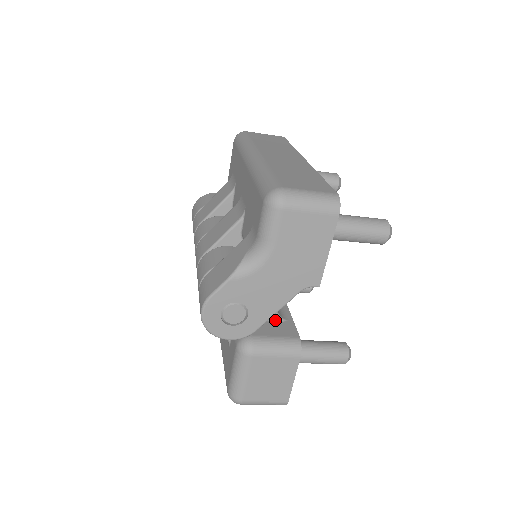
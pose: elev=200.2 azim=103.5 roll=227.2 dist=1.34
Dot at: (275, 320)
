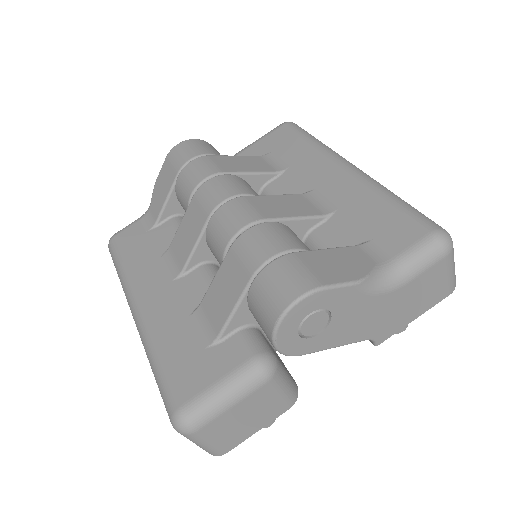
Dot at: occluded
